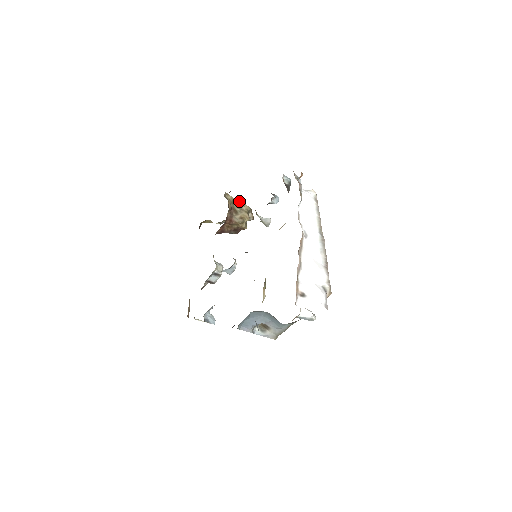
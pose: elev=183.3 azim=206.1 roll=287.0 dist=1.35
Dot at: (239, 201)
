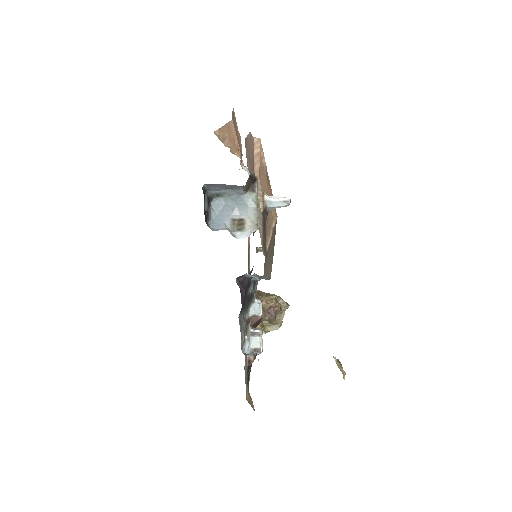
Dot at: occluded
